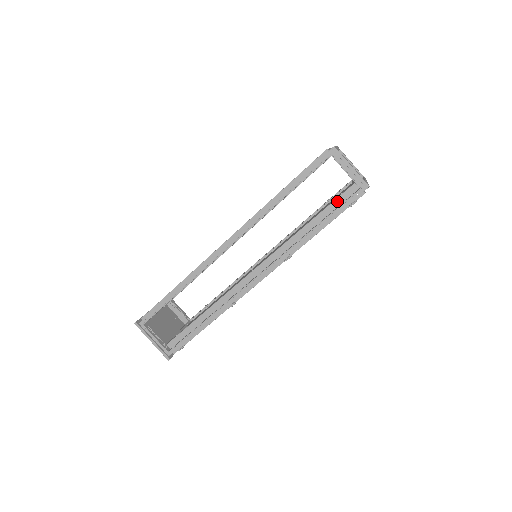
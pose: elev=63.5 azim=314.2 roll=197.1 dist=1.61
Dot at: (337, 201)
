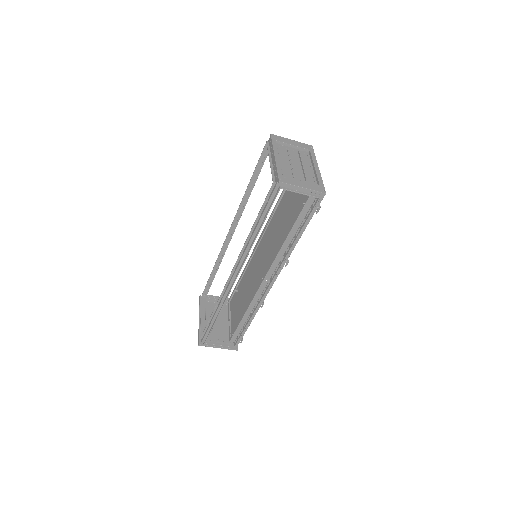
Dot at: (304, 211)
